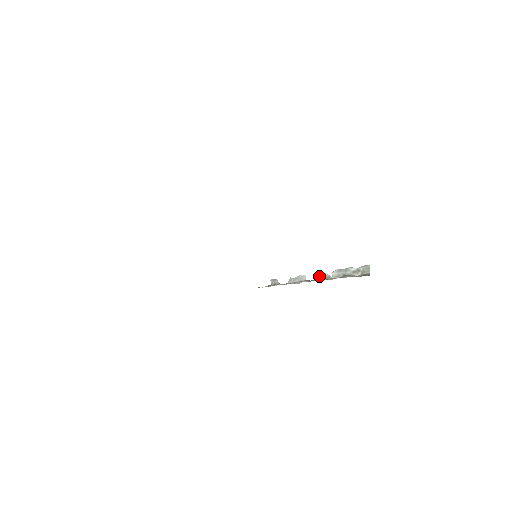
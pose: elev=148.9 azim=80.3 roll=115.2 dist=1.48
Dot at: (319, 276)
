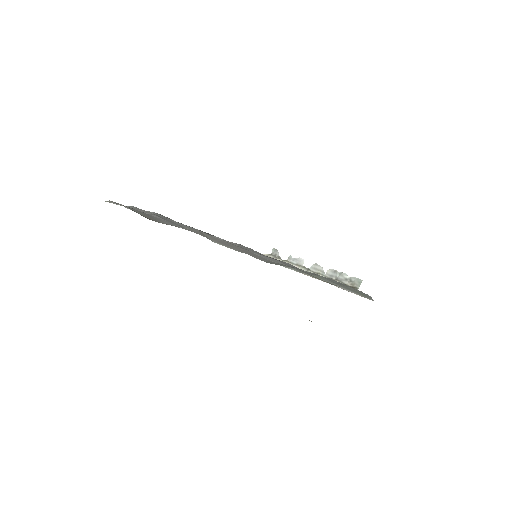
Dot at: (315, 268)
